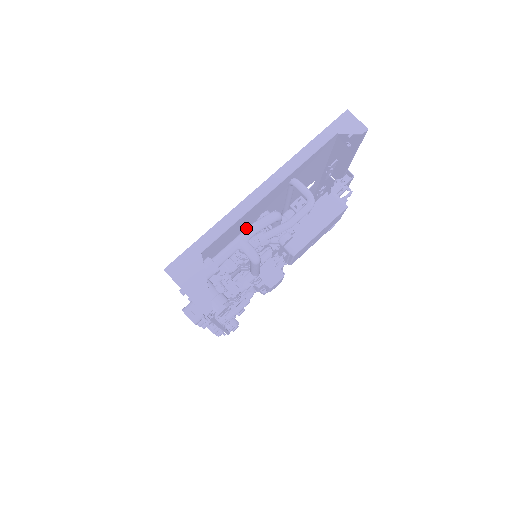
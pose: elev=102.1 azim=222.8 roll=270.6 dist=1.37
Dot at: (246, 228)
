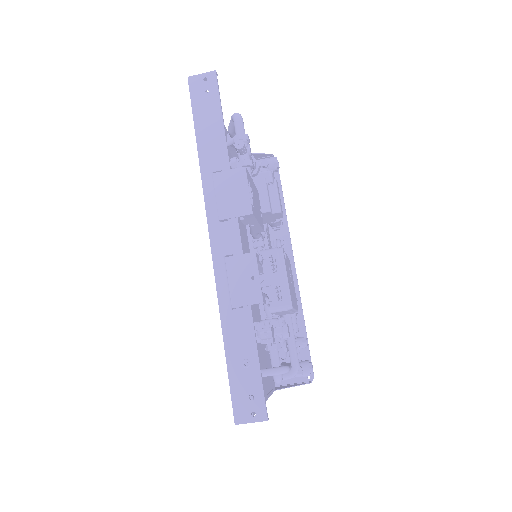
Dot at: occluded
